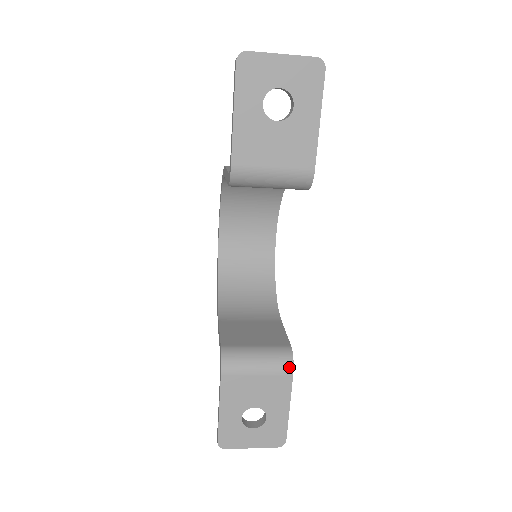
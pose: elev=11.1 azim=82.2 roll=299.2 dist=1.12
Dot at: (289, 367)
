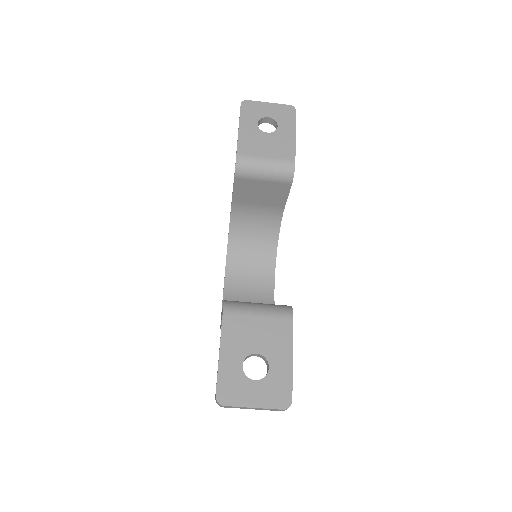
Dot at: (289, 312)
